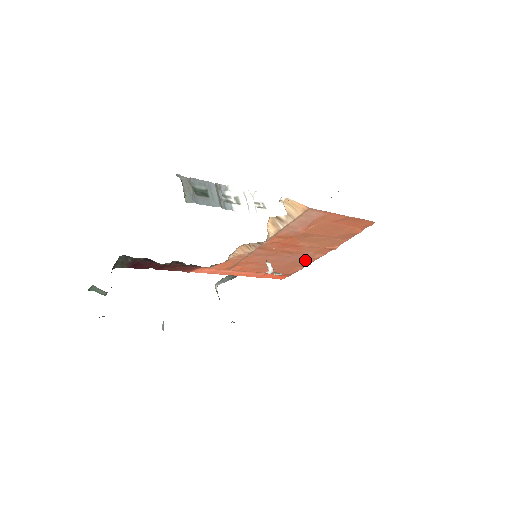
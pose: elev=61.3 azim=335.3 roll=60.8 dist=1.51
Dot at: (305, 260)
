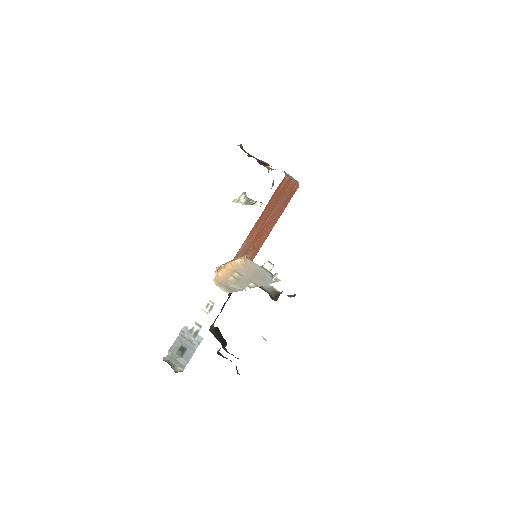
Dot at: (289, 193)
